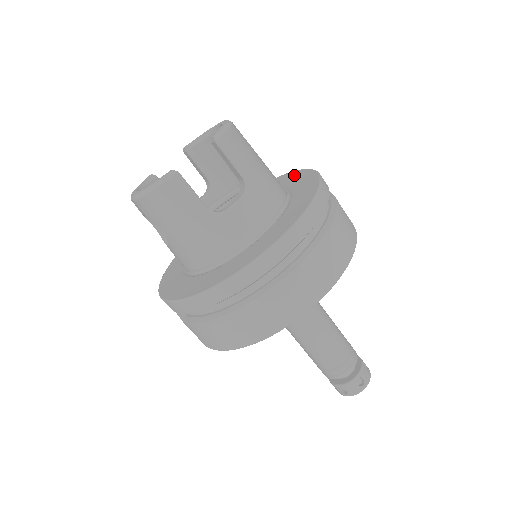
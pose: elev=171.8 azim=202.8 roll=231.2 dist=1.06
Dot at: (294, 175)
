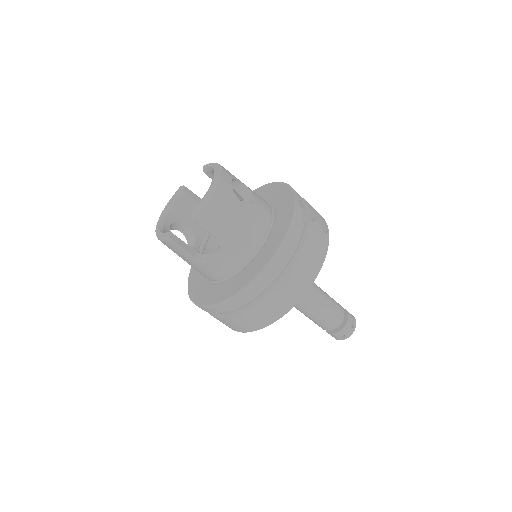
Dot at: (288, 202)
